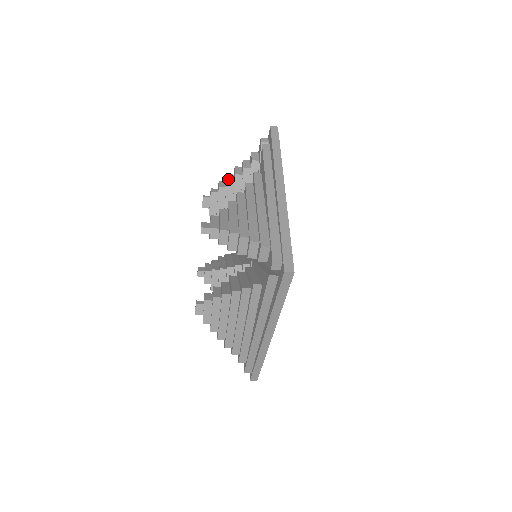
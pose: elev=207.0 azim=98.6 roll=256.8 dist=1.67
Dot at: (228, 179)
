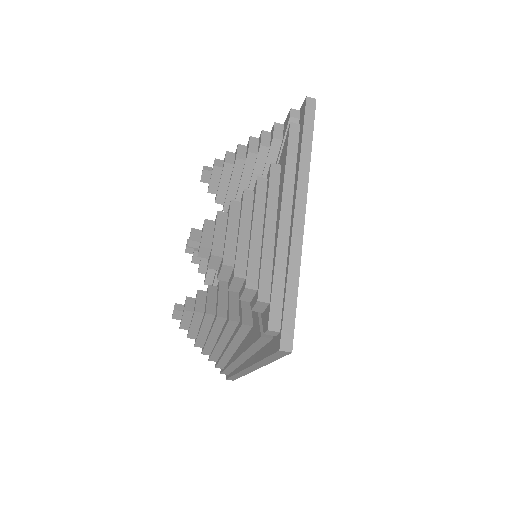
Dot at: (238, 154)
